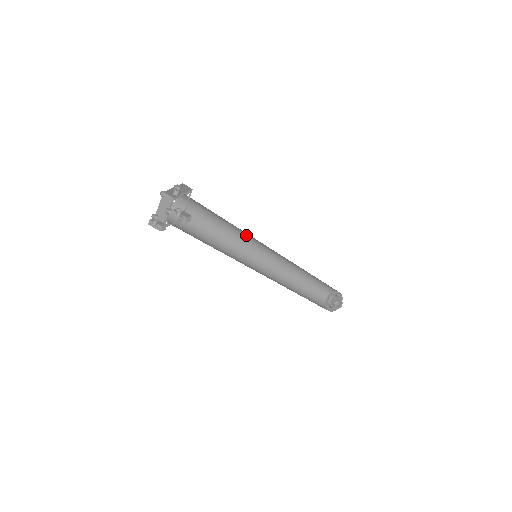
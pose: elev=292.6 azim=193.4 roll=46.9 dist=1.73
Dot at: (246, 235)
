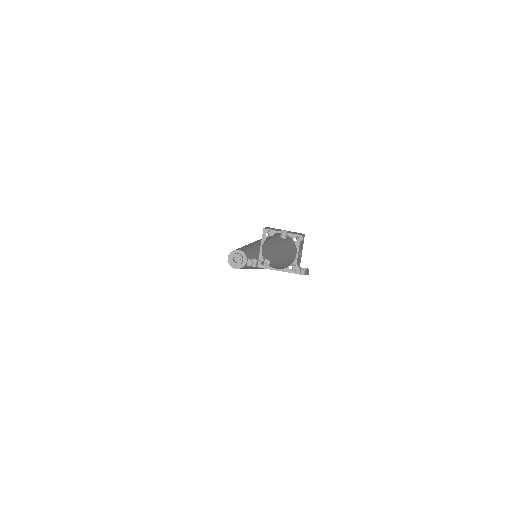
Dot at: occluded
